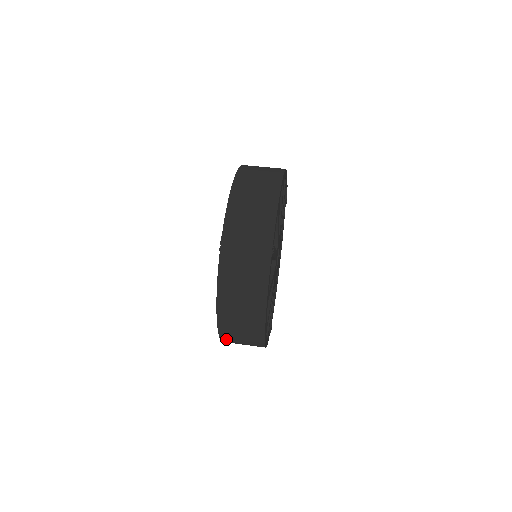
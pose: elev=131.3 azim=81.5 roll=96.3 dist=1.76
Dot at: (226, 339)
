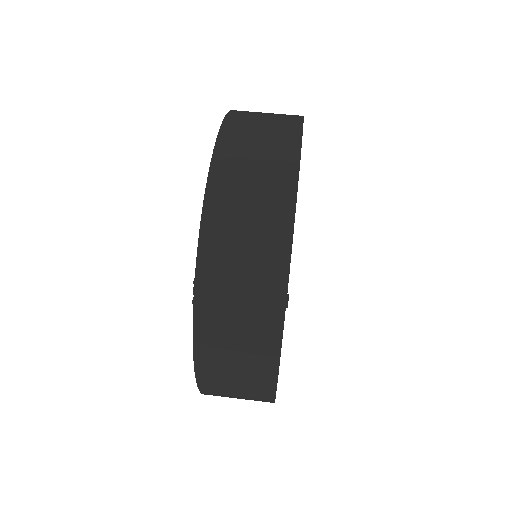
Dot at: occluded
